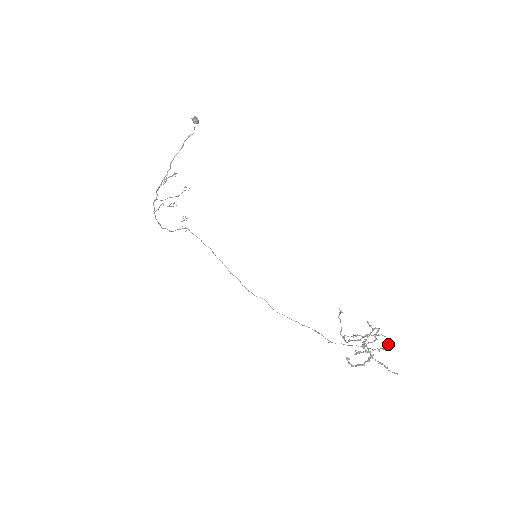
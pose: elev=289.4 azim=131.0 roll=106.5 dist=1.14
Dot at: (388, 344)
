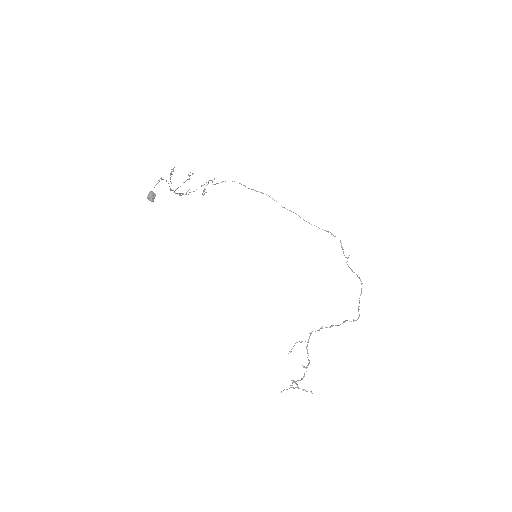
Dot at: (357, 319)
